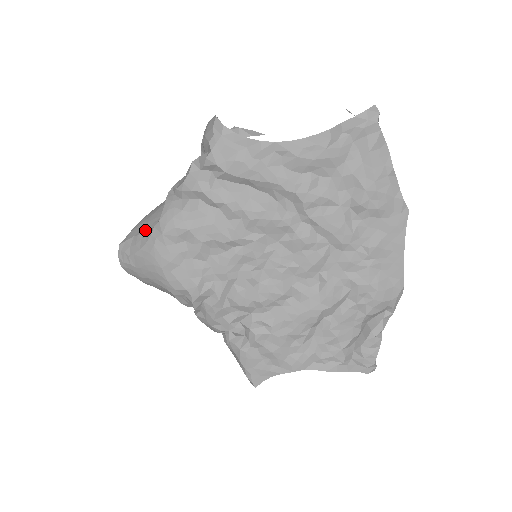
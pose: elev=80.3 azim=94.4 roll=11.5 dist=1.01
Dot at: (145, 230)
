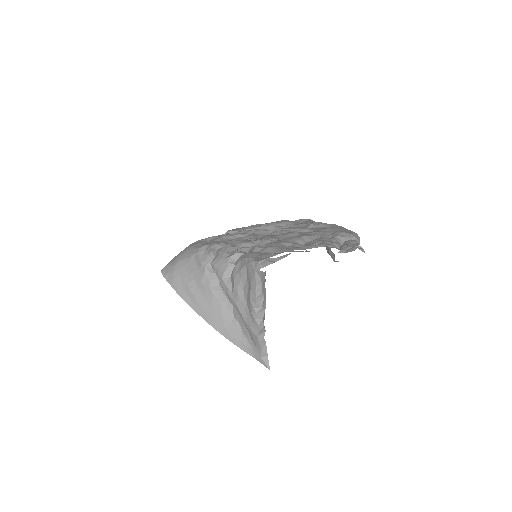
Dot at: occluded
